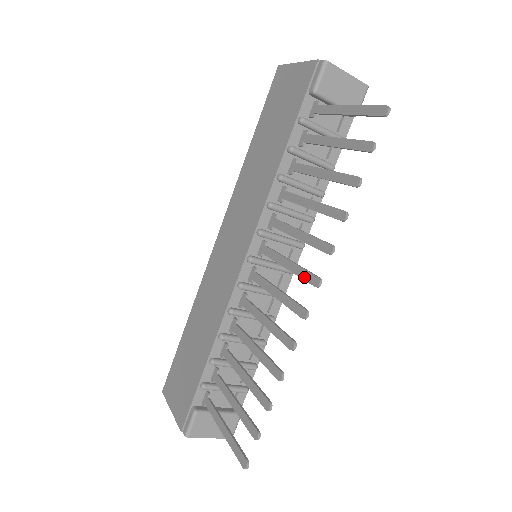
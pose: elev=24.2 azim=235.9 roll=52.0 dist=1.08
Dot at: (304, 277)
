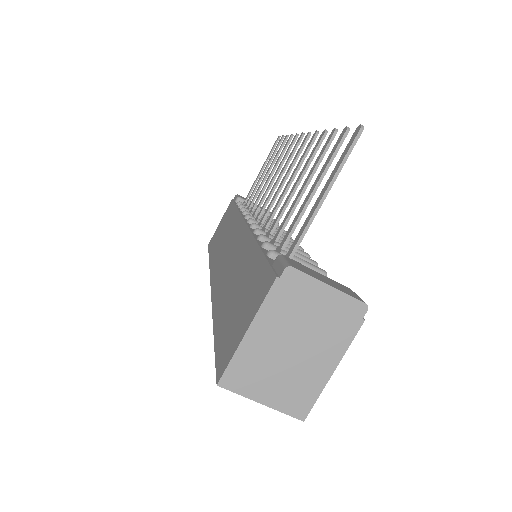
Dot at: (293, 151)
